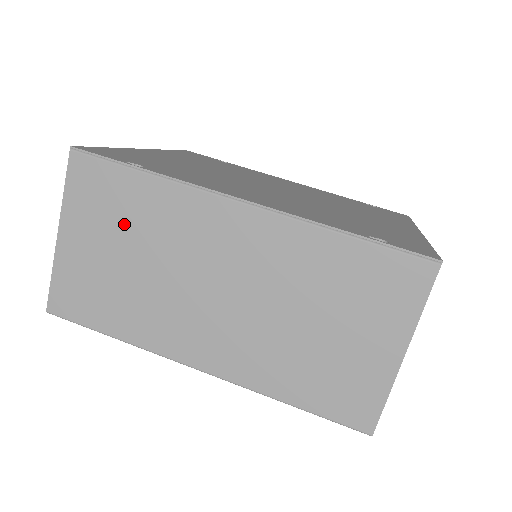
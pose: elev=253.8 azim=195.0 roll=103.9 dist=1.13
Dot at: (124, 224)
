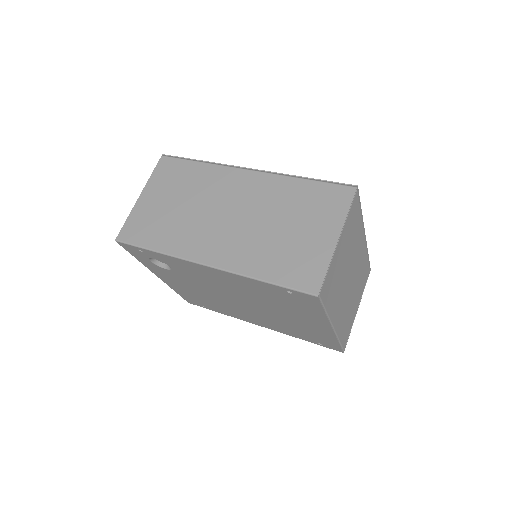
Dot at: (181, 187)
